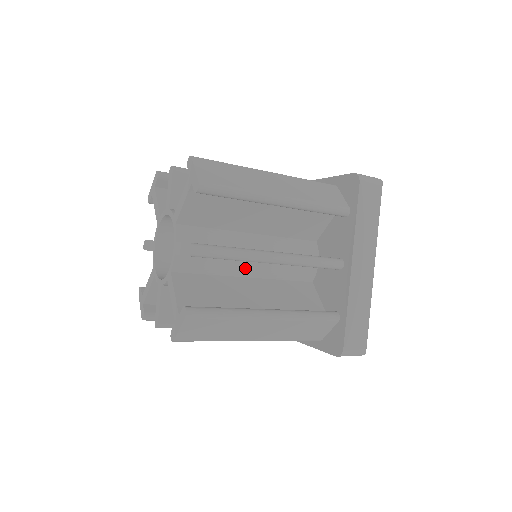
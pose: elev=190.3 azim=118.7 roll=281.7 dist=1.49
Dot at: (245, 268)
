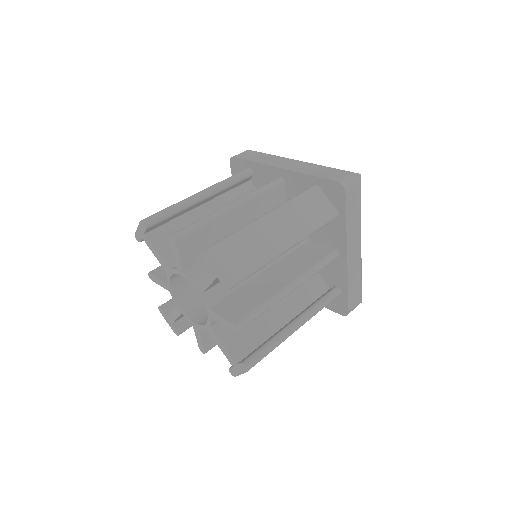
Dot at: occluded
